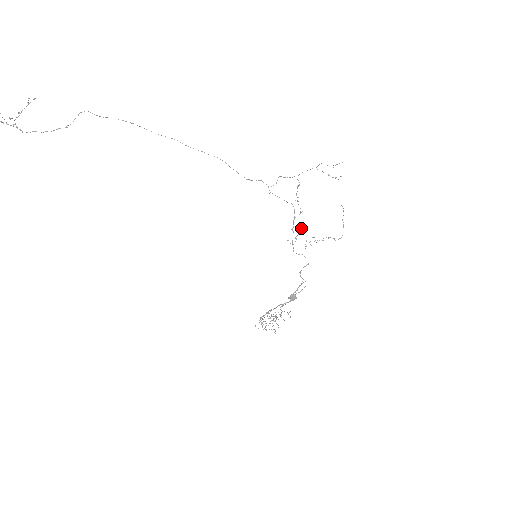
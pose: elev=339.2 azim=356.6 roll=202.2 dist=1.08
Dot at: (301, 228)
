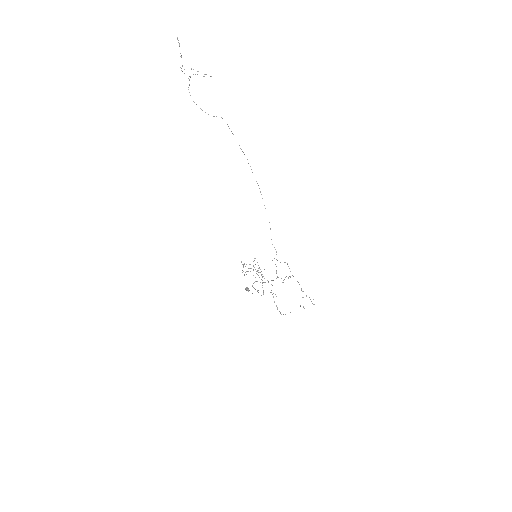
Dot at: occluded
